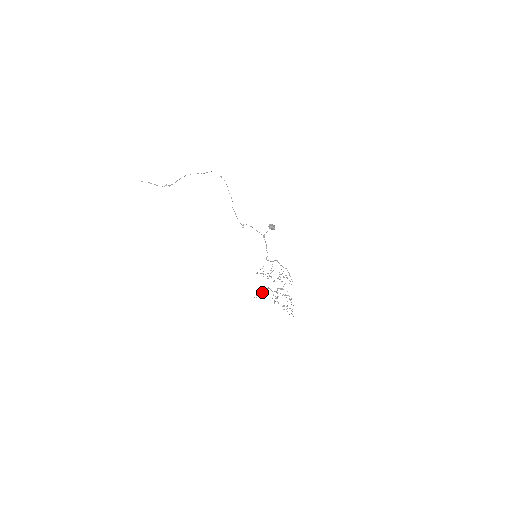
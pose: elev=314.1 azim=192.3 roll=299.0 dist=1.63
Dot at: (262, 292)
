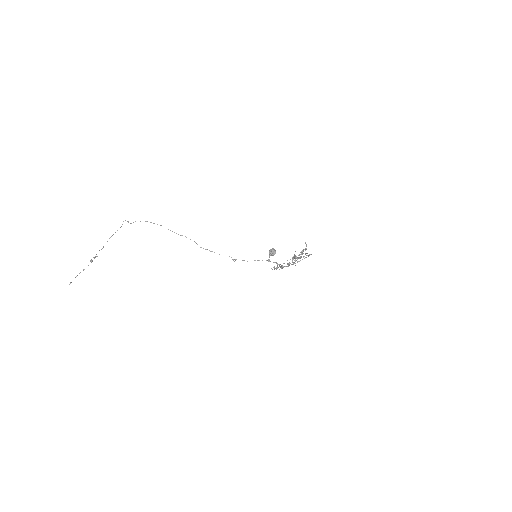
Dot at: occluded
